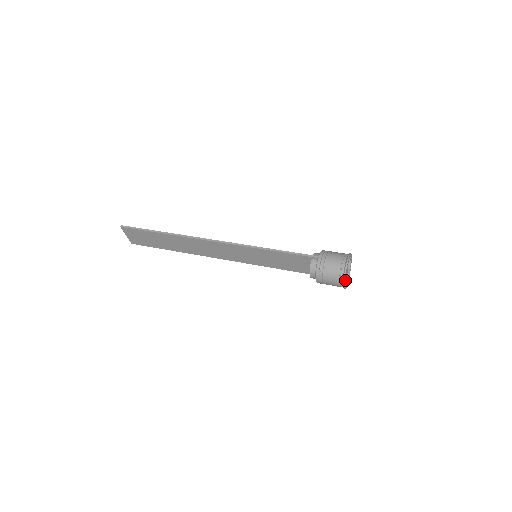
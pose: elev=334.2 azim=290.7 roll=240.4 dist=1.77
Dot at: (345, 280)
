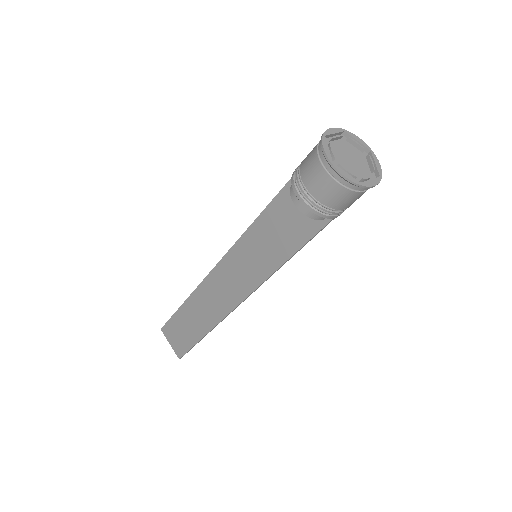
Dot at: (333, 157)
